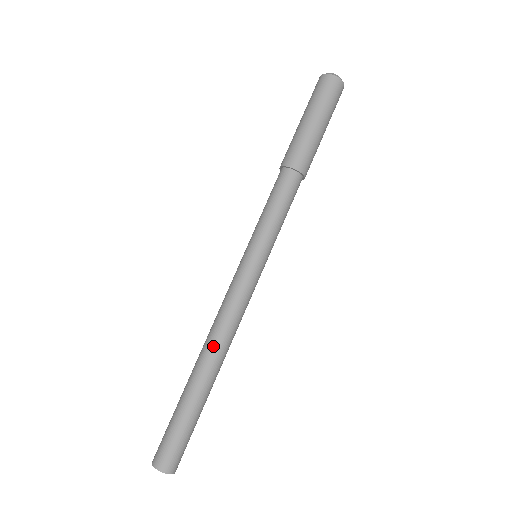
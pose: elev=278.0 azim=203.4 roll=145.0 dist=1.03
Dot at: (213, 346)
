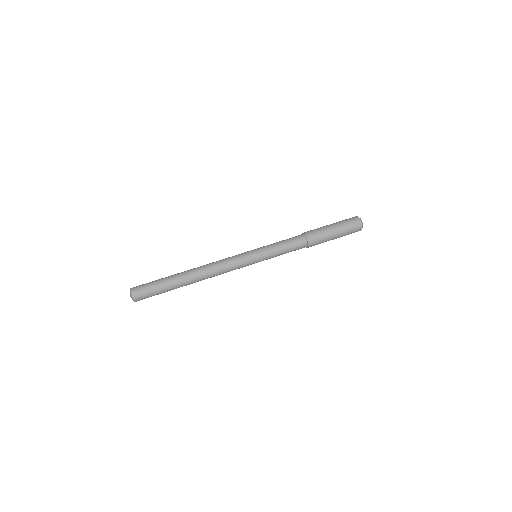
Dot at: (201, 267)
